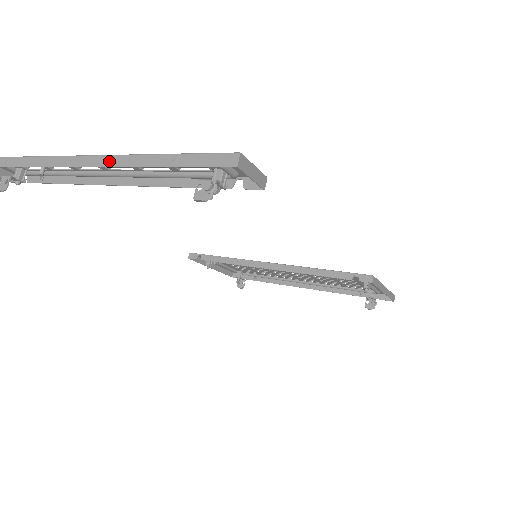
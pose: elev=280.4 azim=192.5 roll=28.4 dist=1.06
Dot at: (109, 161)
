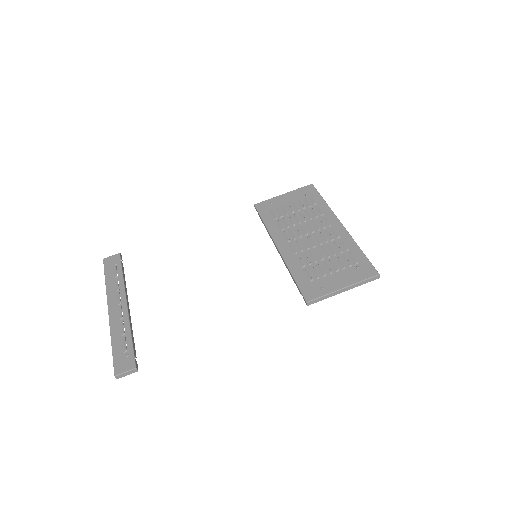
Dot at: (110, 326)
